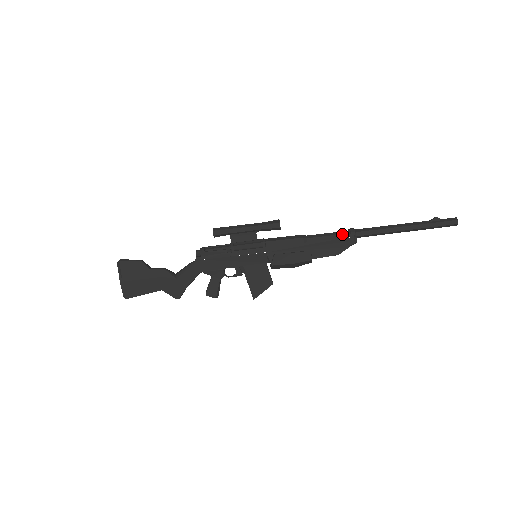
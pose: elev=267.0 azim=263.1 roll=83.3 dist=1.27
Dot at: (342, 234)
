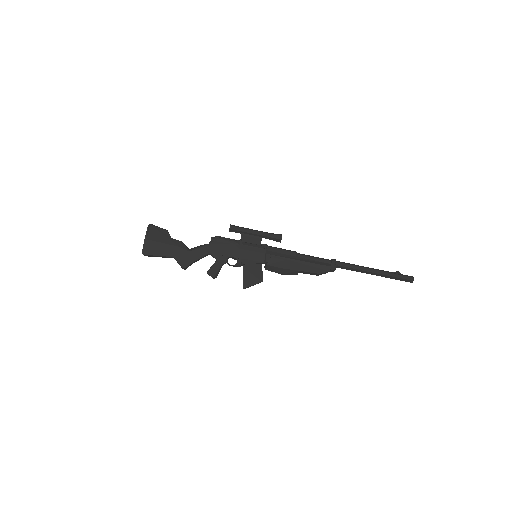
Dot at: (326, 260)
